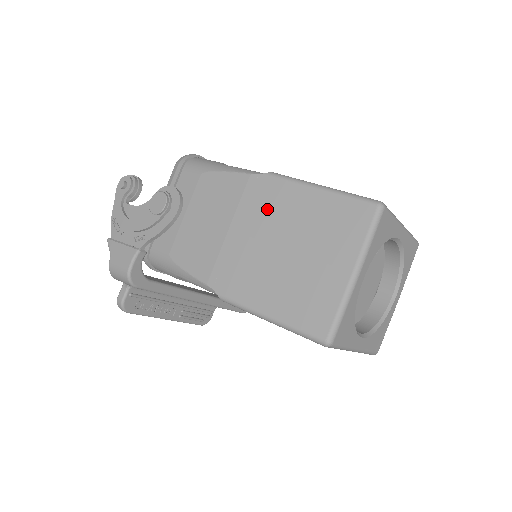
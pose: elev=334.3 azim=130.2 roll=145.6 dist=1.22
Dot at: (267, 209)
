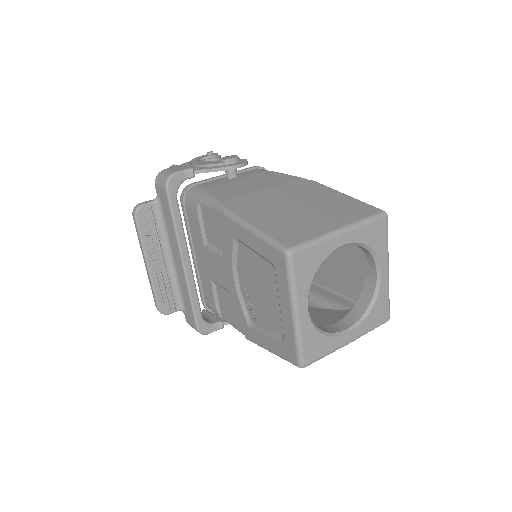
Dot at: (300, 190)
